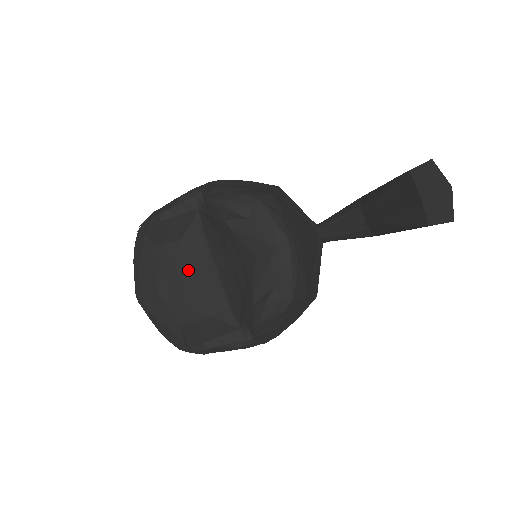
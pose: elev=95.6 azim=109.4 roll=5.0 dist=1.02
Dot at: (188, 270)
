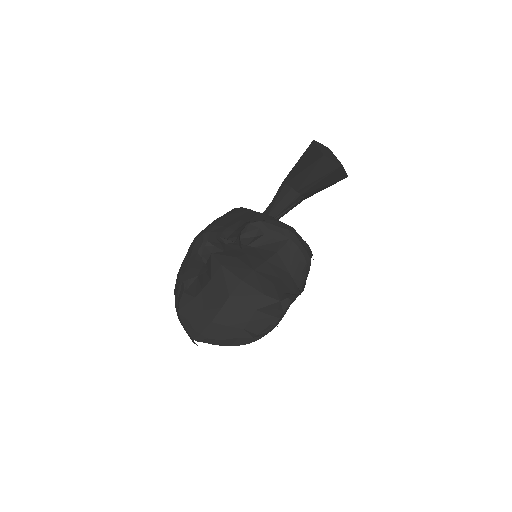
Dot at: (224, 294)
